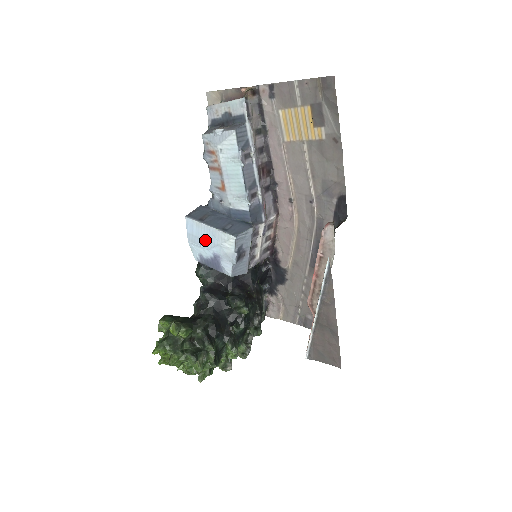
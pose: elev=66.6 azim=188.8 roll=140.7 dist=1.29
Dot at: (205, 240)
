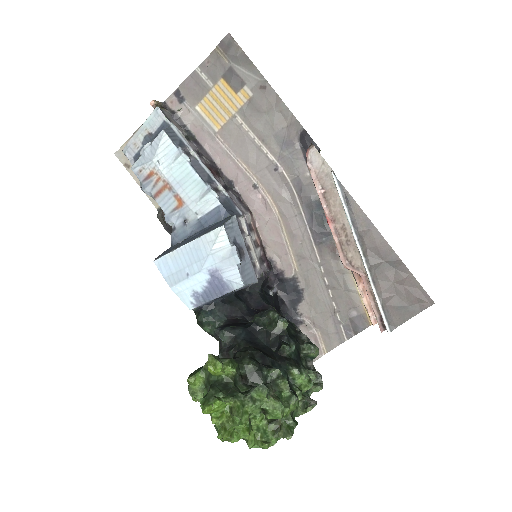
Dot at: (190, 265)
